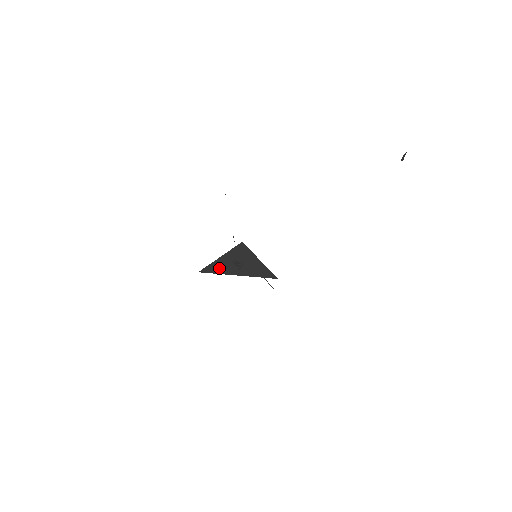
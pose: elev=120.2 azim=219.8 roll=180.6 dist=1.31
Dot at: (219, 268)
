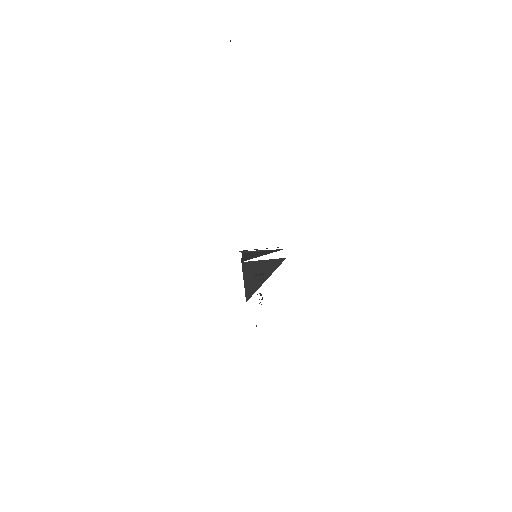
Dot at: (252, 289)
